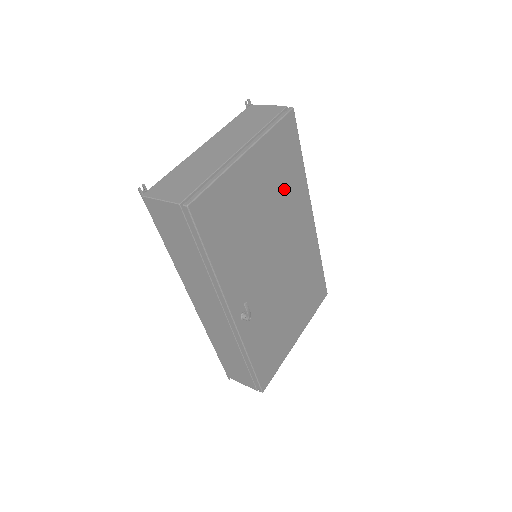
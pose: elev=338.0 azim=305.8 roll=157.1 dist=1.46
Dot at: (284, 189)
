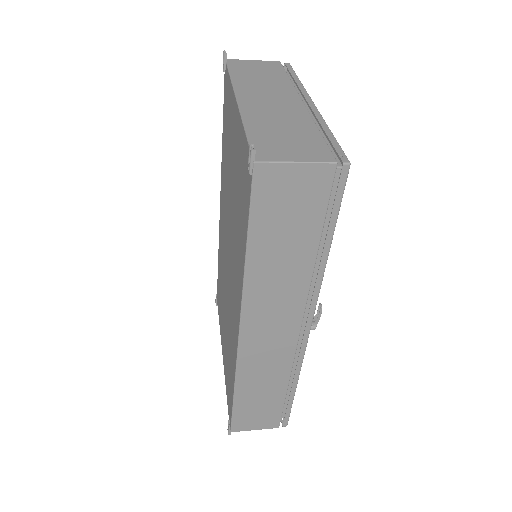
Dot at: occluded
